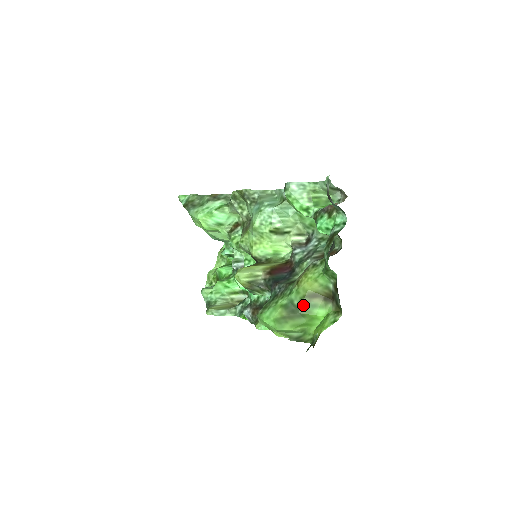
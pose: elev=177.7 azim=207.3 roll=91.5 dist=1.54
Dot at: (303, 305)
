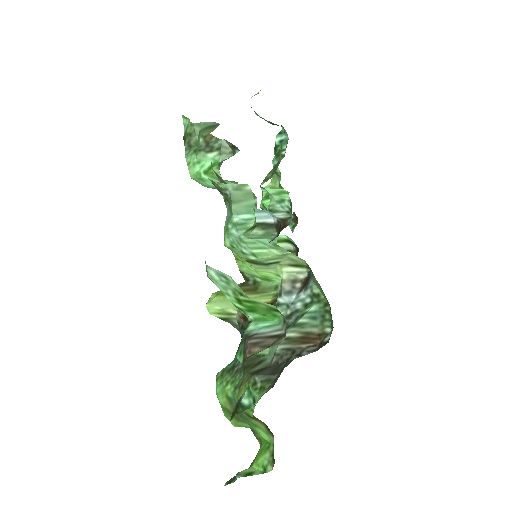
Dot at: (243, 417)
